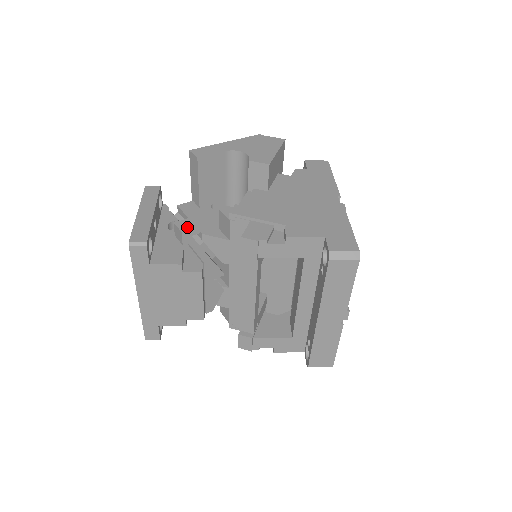
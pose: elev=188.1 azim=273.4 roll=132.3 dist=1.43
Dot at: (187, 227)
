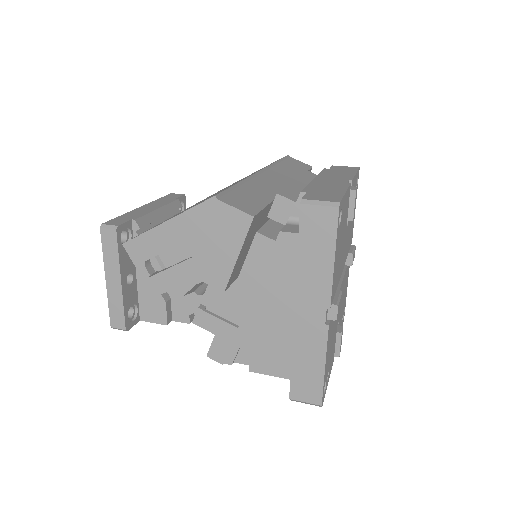
Dot at: (161, 288)
